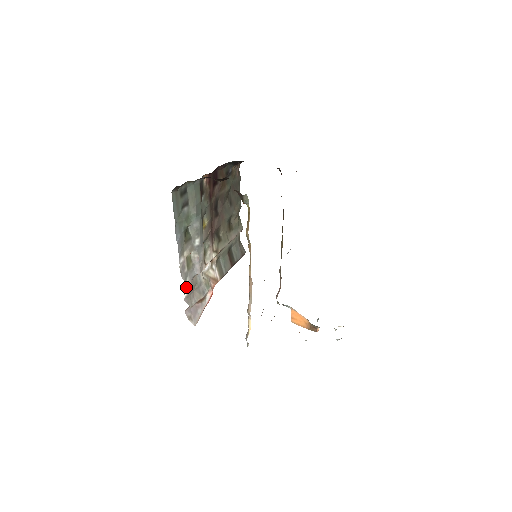
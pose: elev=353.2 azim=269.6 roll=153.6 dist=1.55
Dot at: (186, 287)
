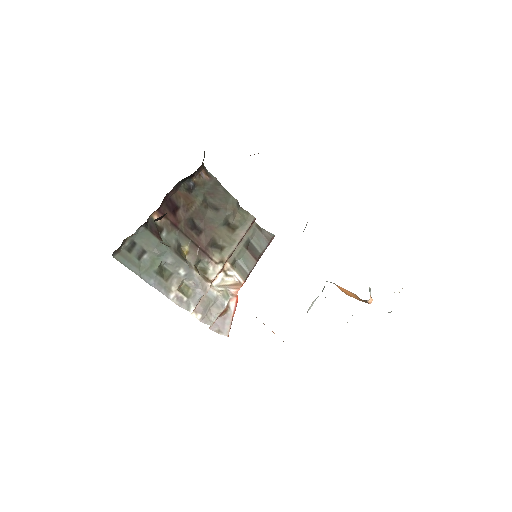
Dot at: (197, 311)
